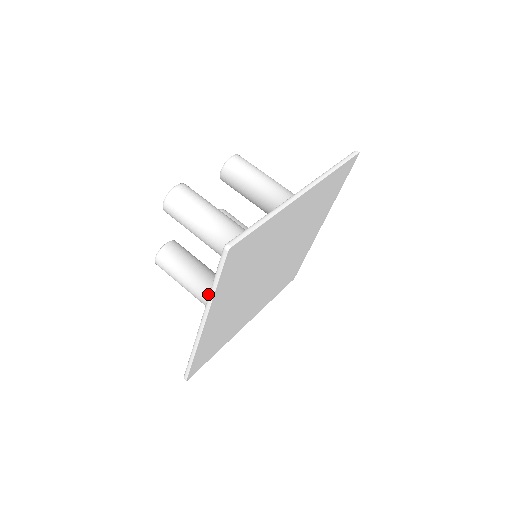
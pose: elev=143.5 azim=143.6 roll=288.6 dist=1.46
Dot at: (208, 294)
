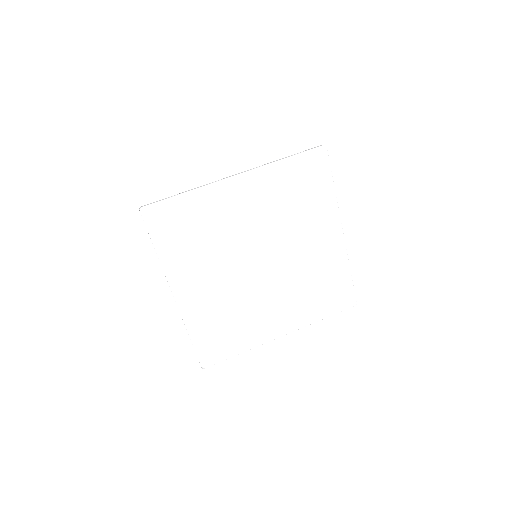
Dot at: occluded
